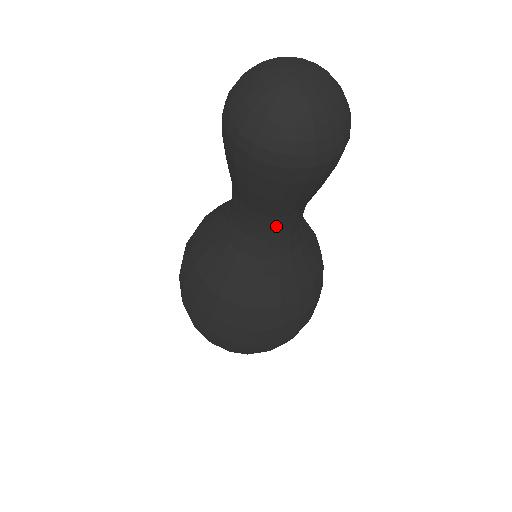
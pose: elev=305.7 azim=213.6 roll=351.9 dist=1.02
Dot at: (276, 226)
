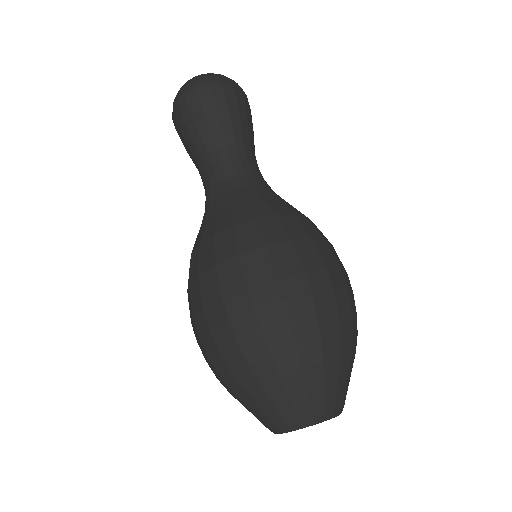
Dot at: (216, 164)
